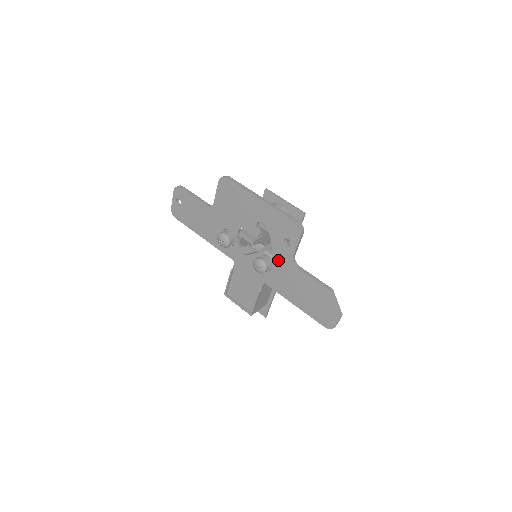
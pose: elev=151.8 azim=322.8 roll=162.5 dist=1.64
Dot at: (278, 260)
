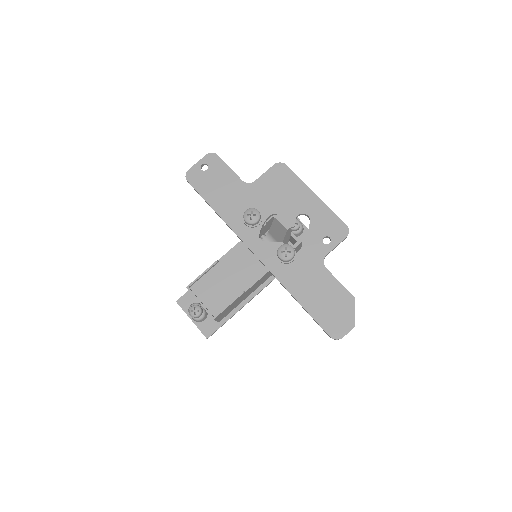
Dot at: (306, 255)
